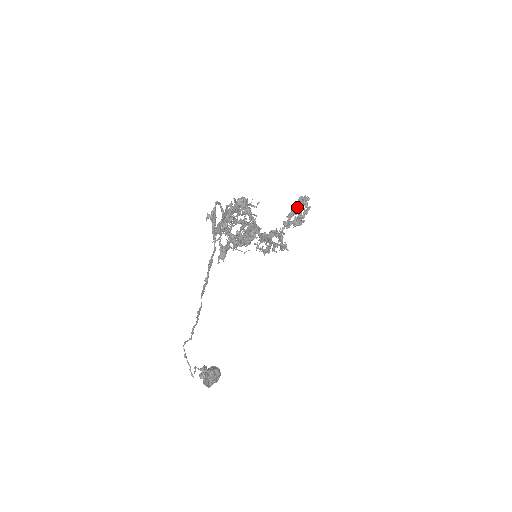
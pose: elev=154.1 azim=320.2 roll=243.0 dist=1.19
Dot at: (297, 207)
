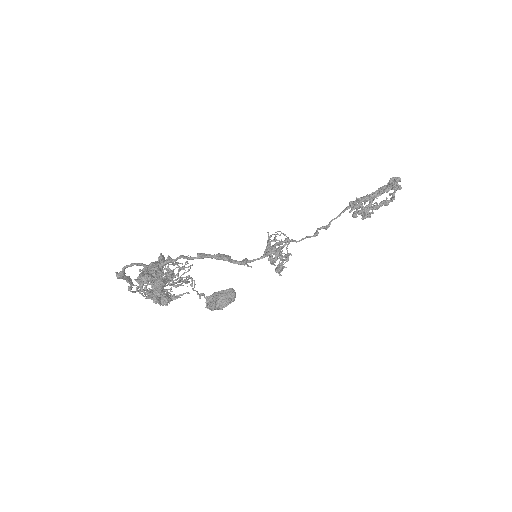
Dot at: (375, 193)
